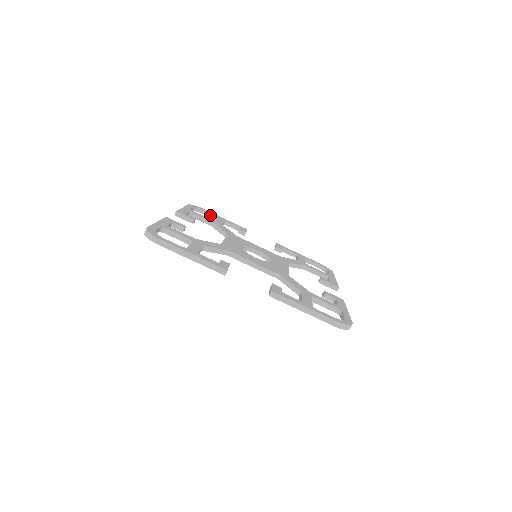
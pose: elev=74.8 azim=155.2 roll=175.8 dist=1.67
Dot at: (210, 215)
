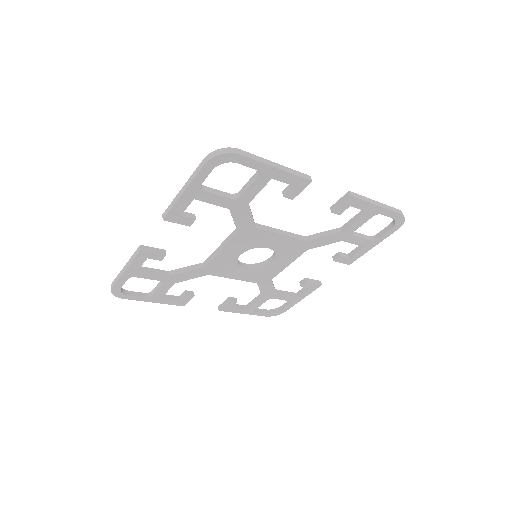
Dot at: (139, 294)
